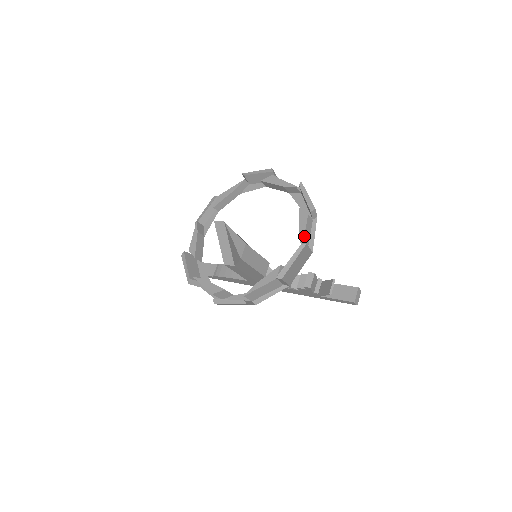
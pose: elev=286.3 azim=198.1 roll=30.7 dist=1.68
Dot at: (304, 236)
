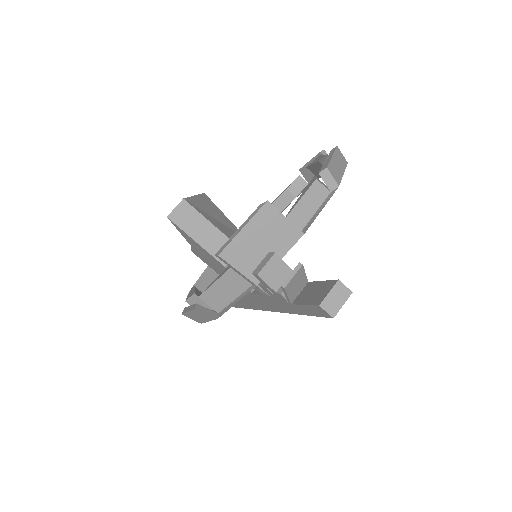
Dot at: (295, 206)
